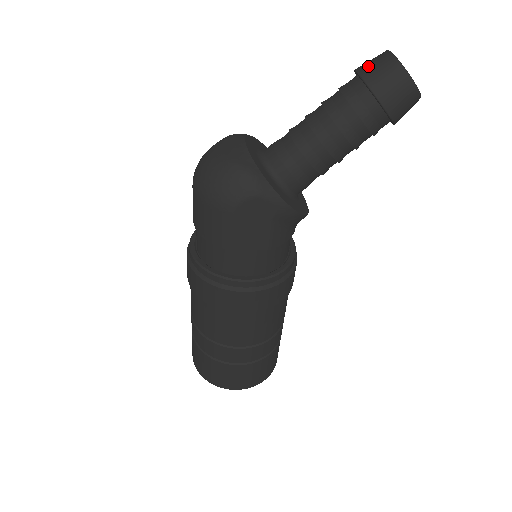
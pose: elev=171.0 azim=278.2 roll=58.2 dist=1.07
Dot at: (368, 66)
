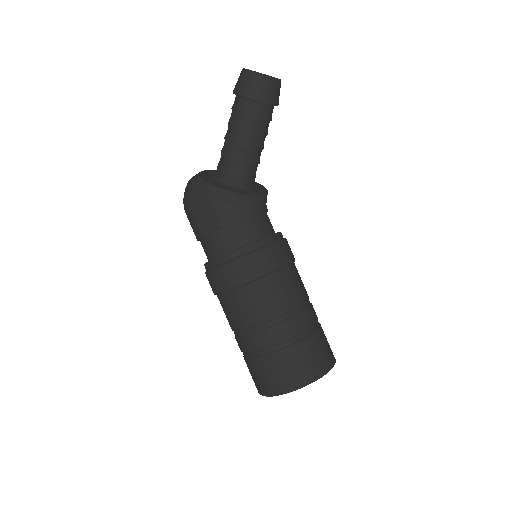
Dot at: occluded
